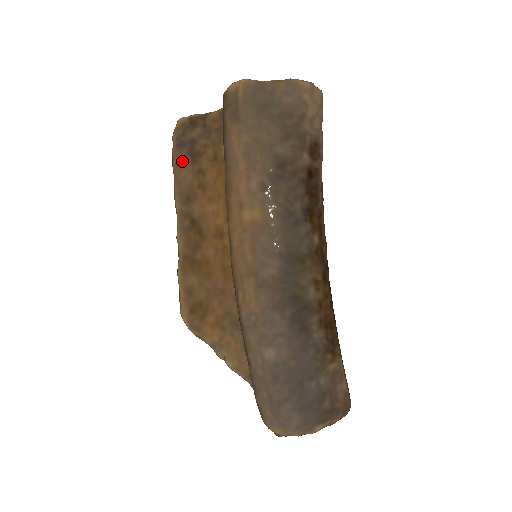
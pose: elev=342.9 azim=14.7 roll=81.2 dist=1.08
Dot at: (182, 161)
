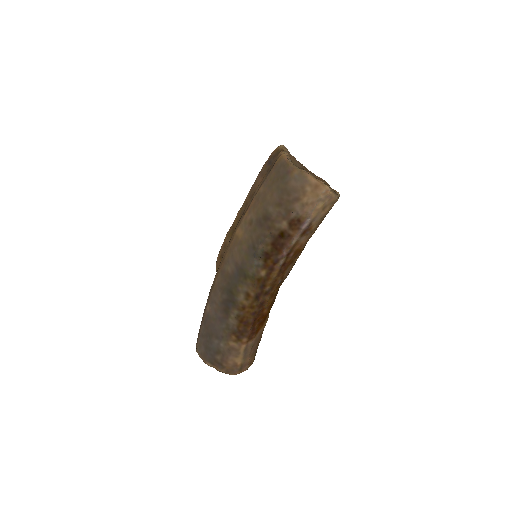
Dot at: (264, 172)
